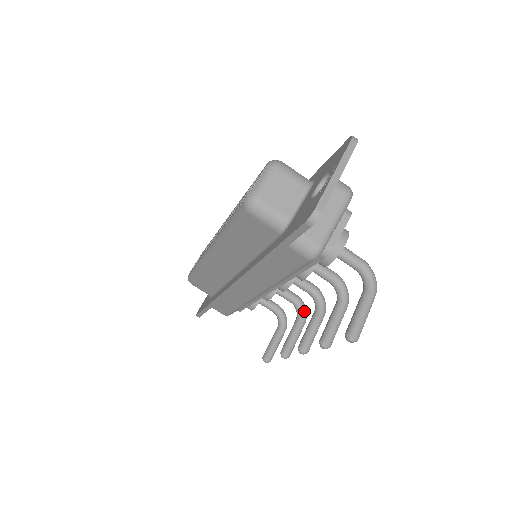
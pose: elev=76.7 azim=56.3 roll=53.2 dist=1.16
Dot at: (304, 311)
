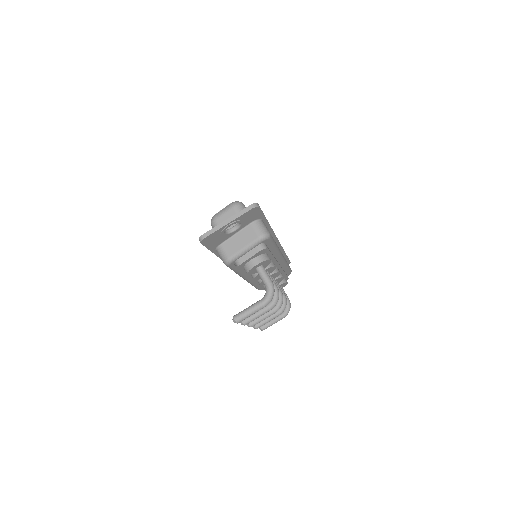
Dot at: (282, 307)
